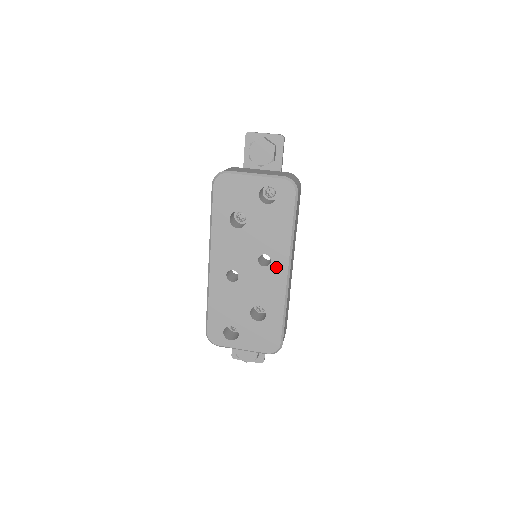
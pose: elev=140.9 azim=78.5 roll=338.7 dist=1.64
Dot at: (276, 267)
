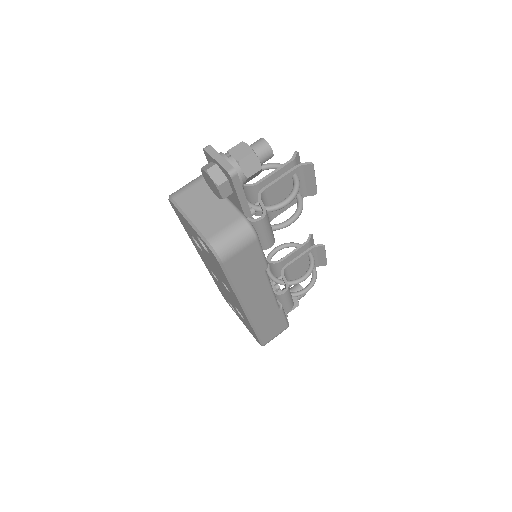
Dot at: (235, 299)
